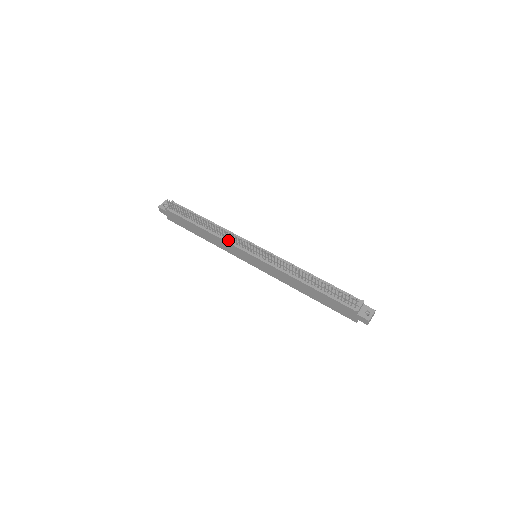
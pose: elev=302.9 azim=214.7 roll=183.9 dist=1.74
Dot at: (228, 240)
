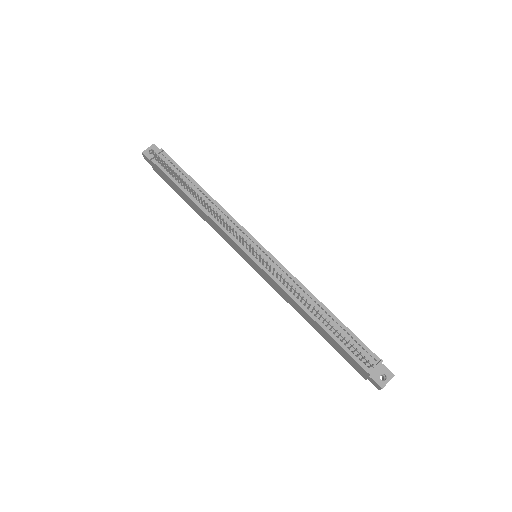
Dot at: (223, 226)
